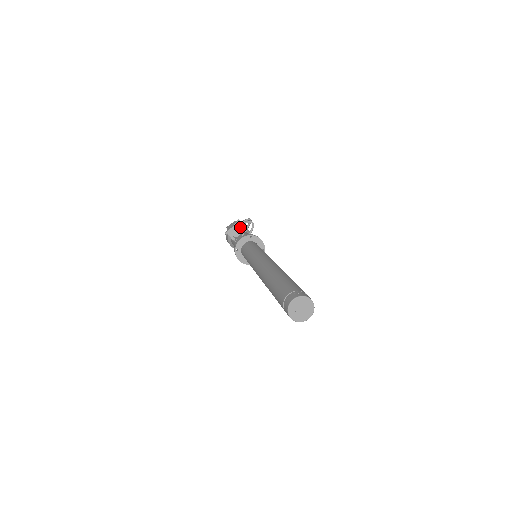
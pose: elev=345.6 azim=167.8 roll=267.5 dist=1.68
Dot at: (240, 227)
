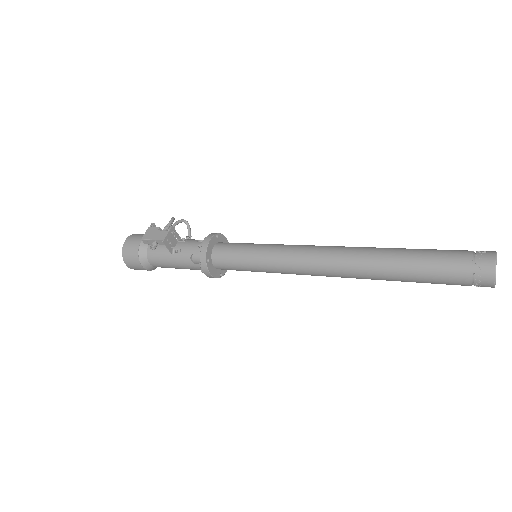
Dot at: (175, 231)
